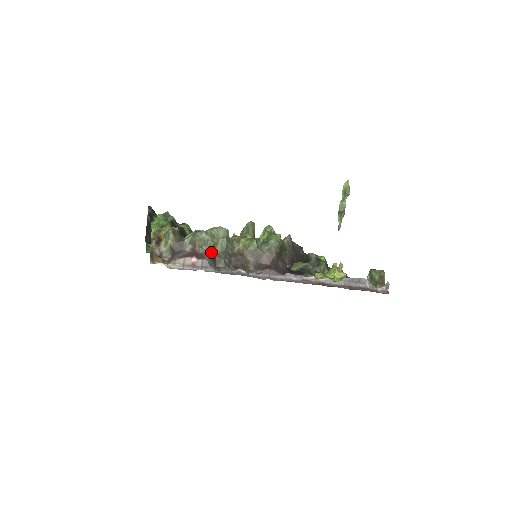
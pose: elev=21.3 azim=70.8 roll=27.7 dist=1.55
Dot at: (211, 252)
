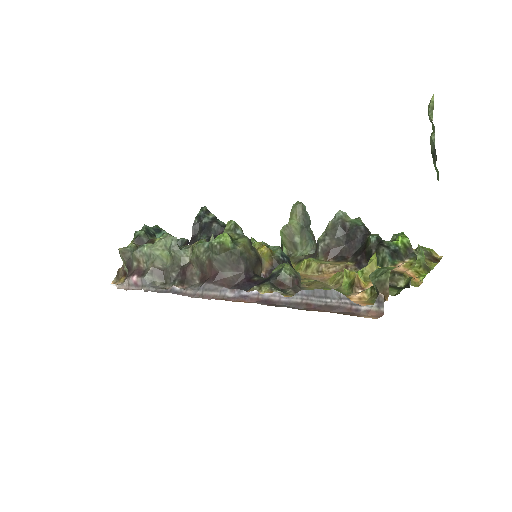
Dot at: (153, 267)
